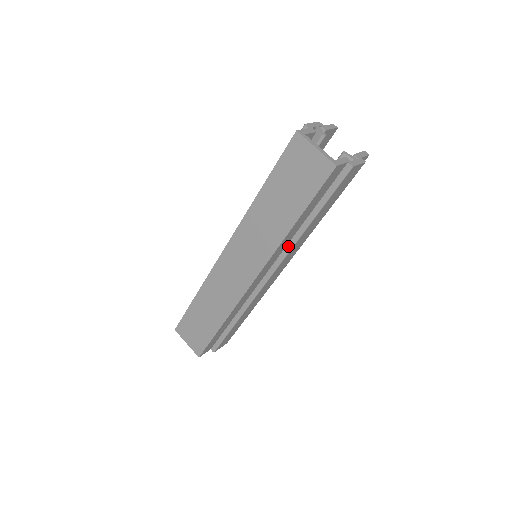
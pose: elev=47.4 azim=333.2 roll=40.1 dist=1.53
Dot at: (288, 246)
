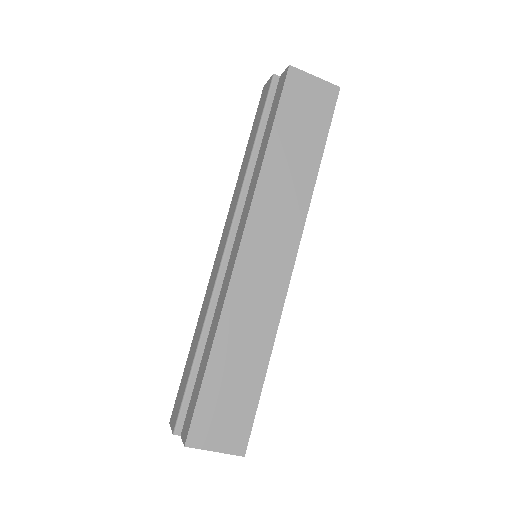
Dot at: occluded
